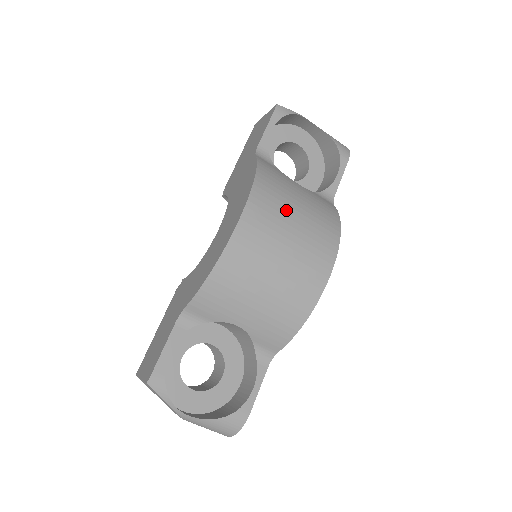
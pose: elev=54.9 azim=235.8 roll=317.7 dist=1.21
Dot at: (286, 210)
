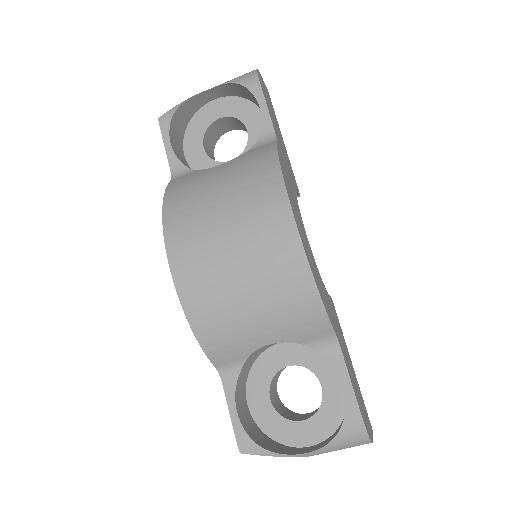
Dot at: (206, 211)
